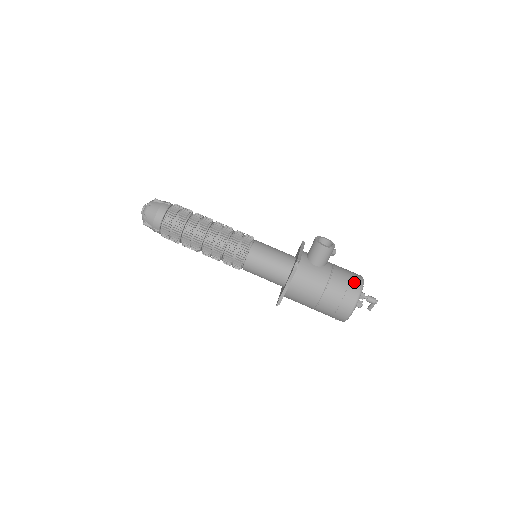
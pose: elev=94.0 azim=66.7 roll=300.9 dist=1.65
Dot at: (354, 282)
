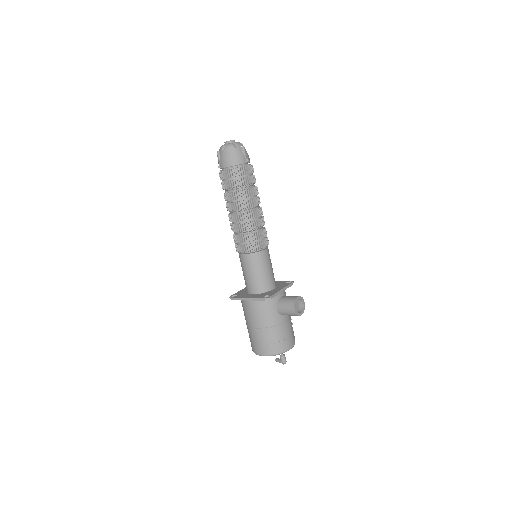
Dot at: (285, 344)
